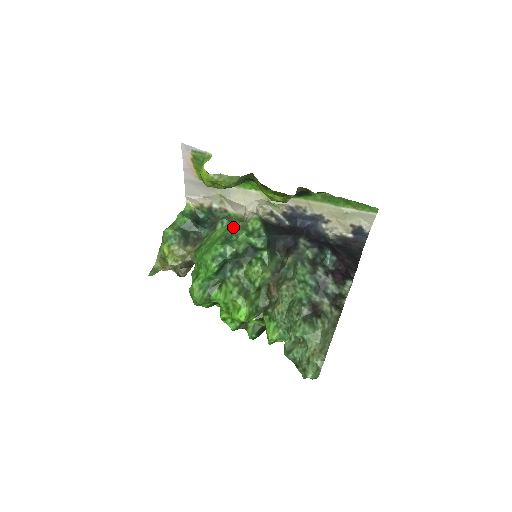
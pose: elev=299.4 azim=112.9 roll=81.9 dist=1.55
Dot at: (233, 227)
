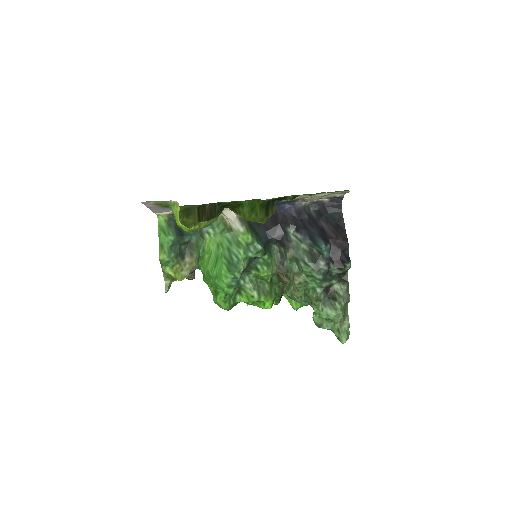
Dot at: (225, 242)
